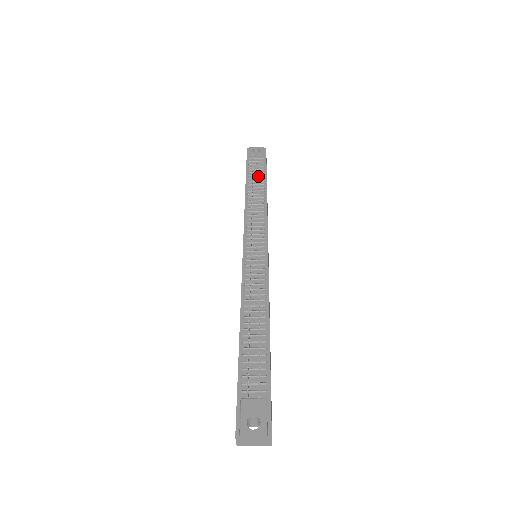
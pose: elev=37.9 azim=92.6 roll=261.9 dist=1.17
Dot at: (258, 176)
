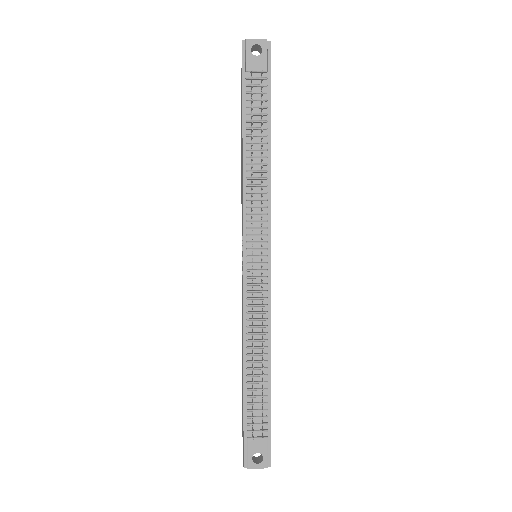
Dot at: (259, 115)
